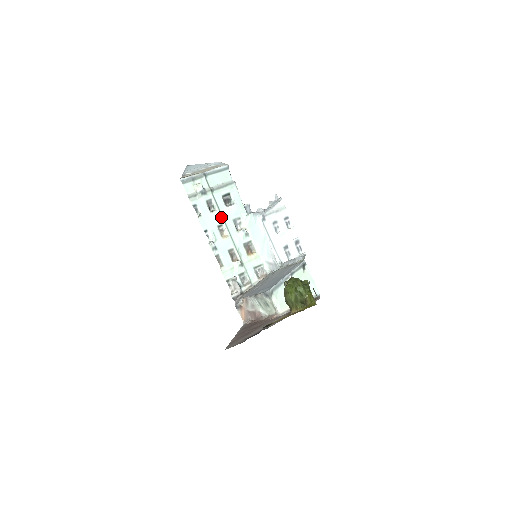
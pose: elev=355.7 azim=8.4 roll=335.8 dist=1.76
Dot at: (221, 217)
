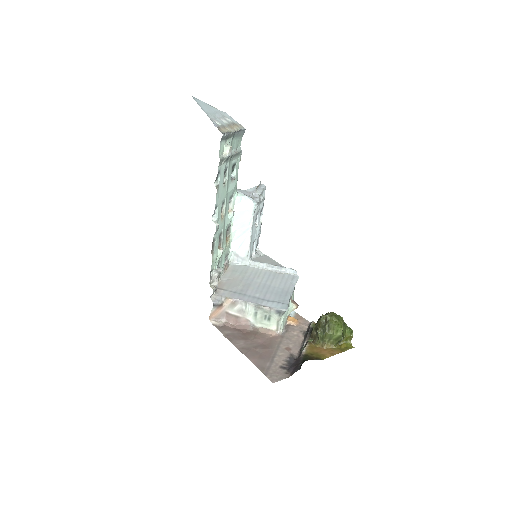
Dot at: (226, 192)
